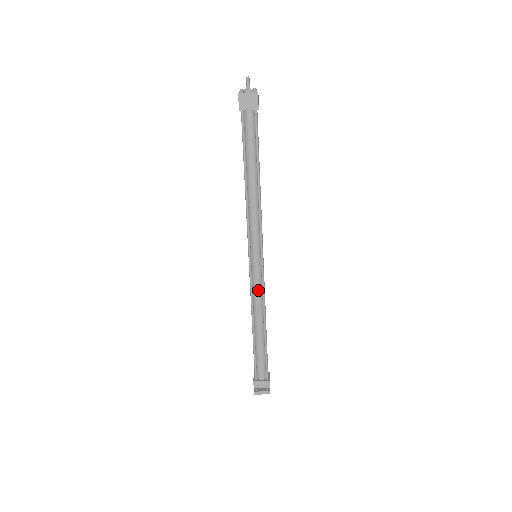
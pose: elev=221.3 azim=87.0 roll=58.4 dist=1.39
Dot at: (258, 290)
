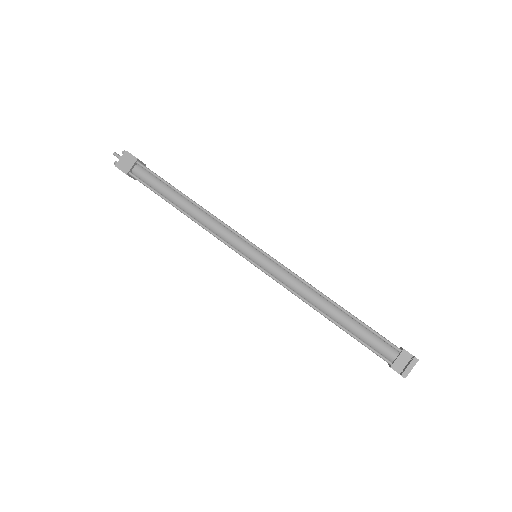
Dot at: (288, 278)
